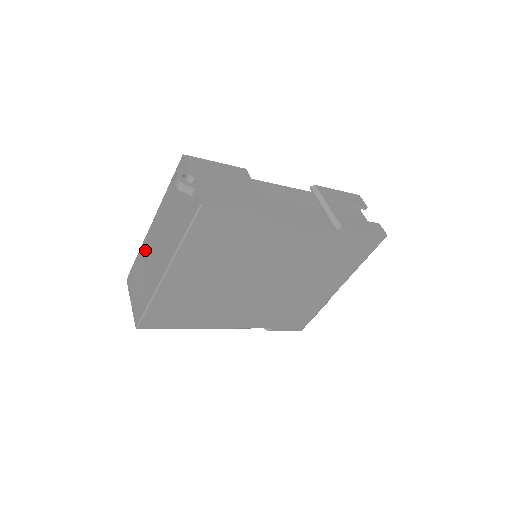
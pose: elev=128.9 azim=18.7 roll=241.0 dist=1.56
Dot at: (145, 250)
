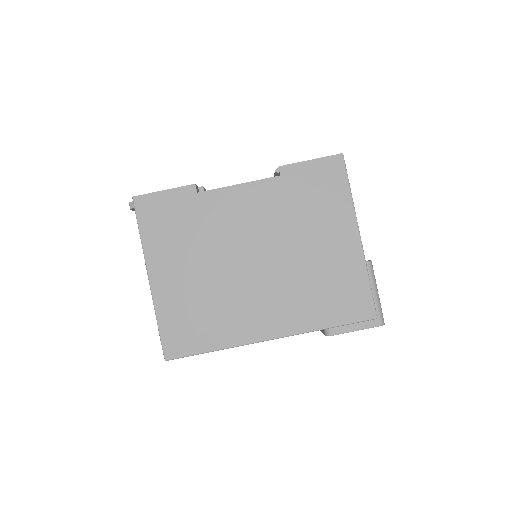
Dot at: occluded
